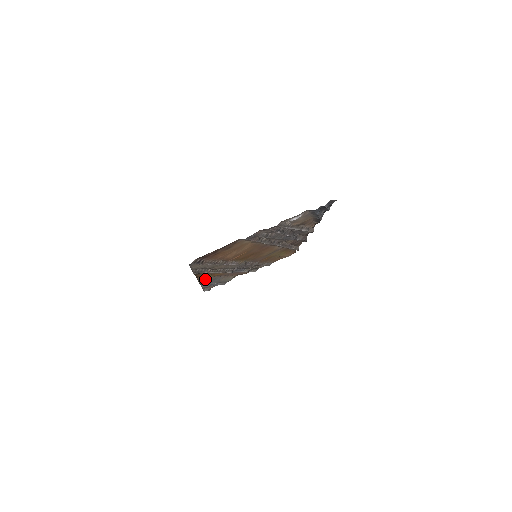
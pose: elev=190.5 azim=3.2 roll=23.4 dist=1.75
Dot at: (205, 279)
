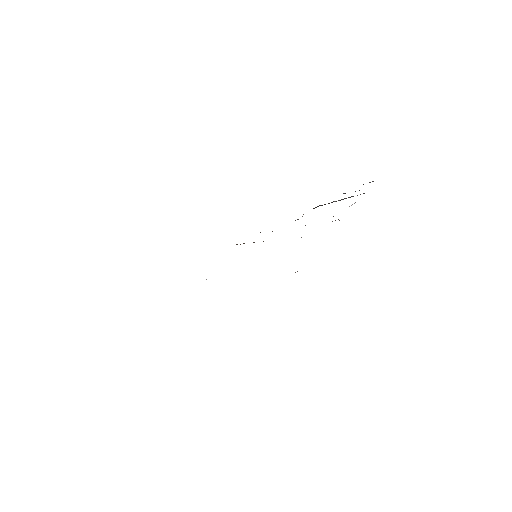
Dot at: occluded
